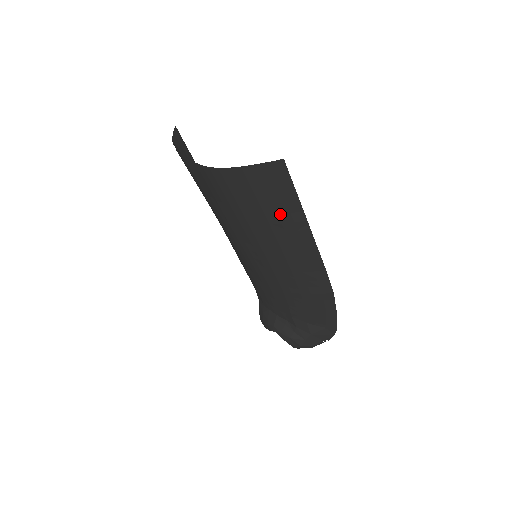
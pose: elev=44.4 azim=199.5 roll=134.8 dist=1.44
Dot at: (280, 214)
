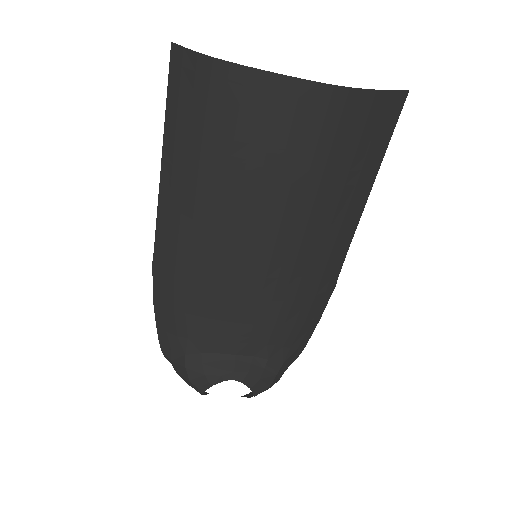
Dot at: (363, 169)
